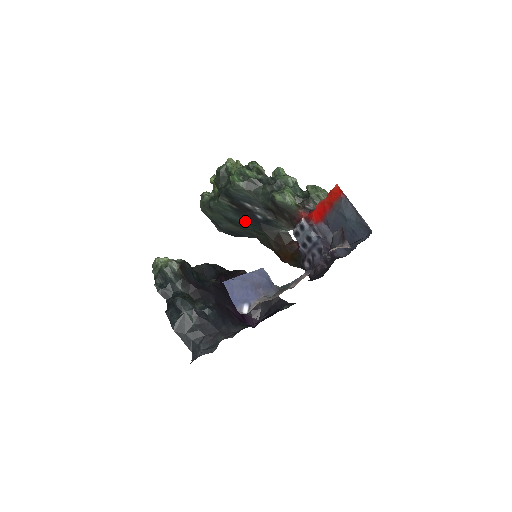
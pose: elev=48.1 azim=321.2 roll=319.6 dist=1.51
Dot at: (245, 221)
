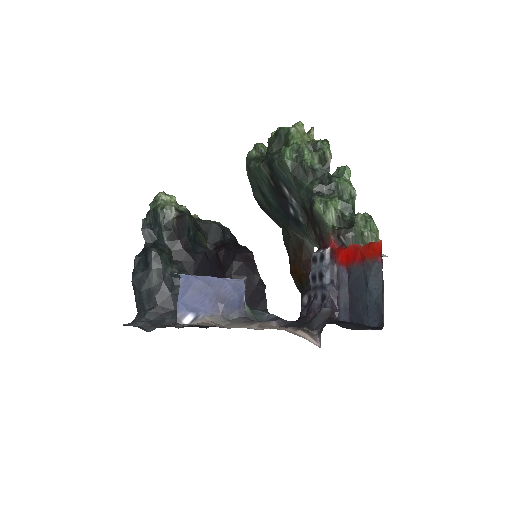
Dot at: (276, 205)
